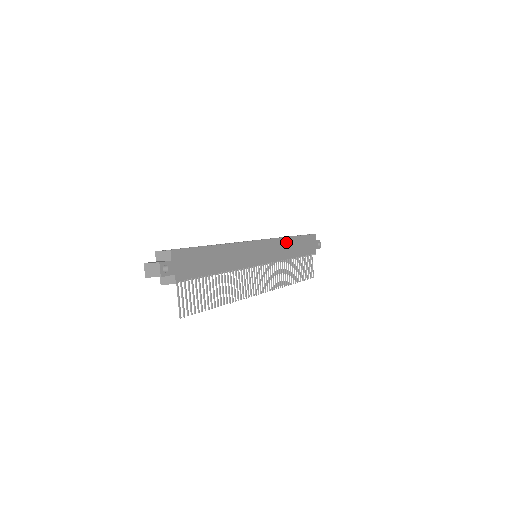
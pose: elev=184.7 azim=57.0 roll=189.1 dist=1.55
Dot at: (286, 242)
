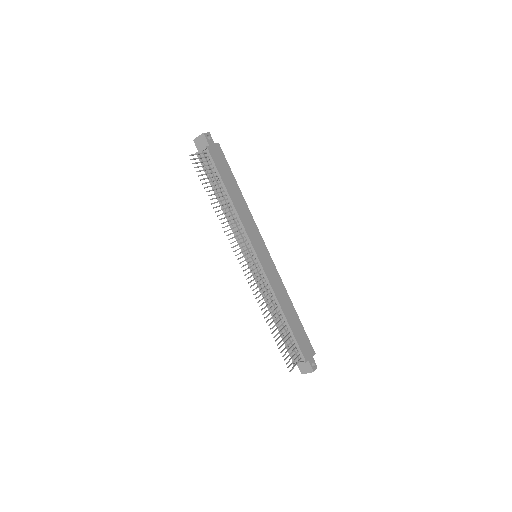
Dot at: (285, 294)
